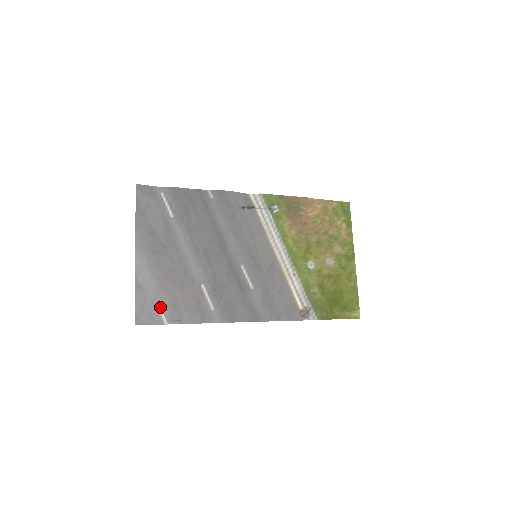
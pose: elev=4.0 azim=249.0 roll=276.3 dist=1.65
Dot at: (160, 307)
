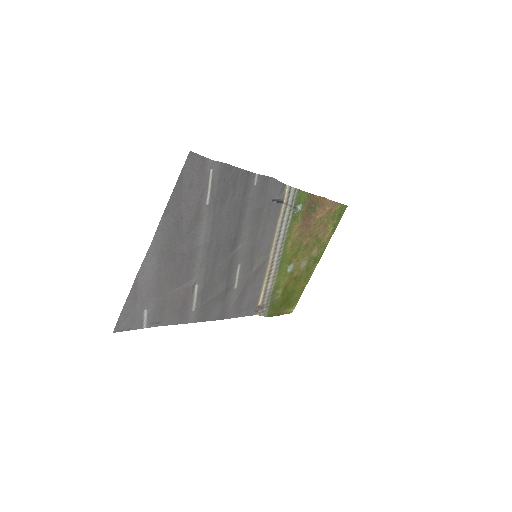
Dot at: (147, 311)
